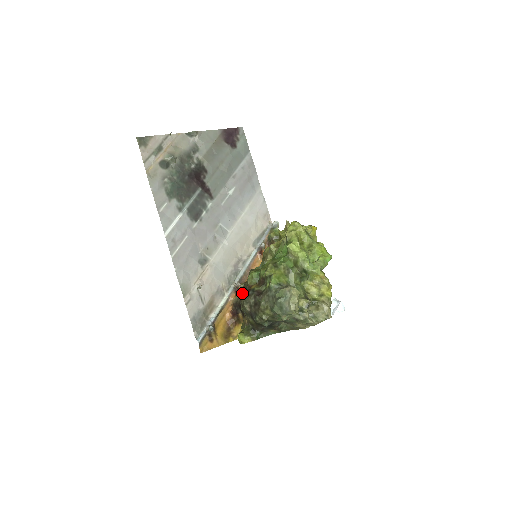
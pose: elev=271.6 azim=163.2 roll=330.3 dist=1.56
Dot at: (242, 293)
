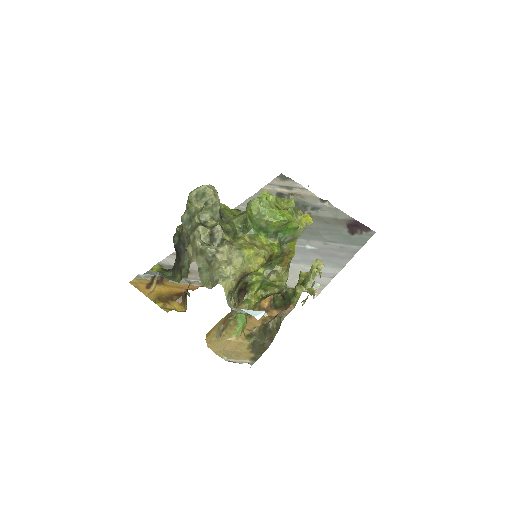
Dot at: occluded
